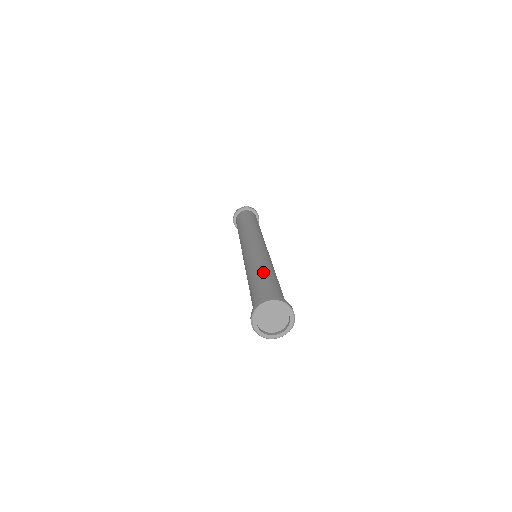
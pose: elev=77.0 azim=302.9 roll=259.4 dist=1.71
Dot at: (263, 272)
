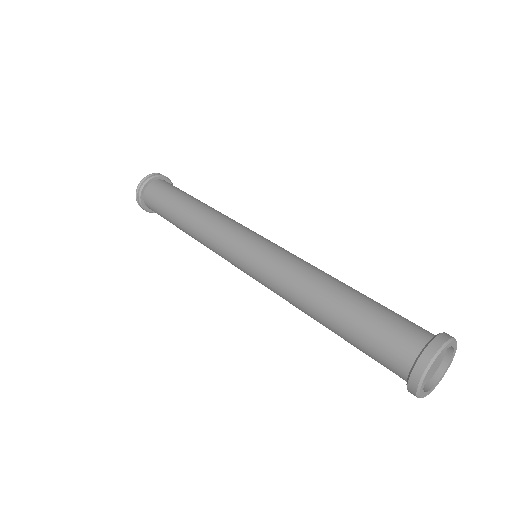
Dot at: (331, 302)
